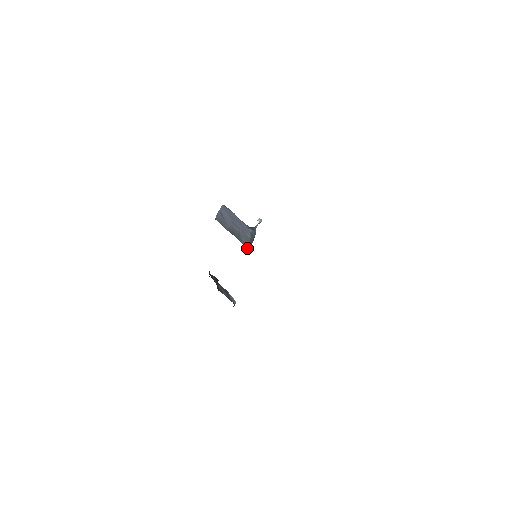
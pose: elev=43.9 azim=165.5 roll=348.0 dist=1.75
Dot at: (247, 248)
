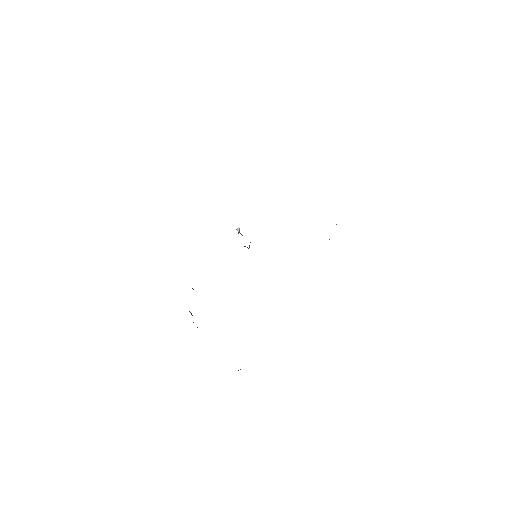
Dot at: occluded
